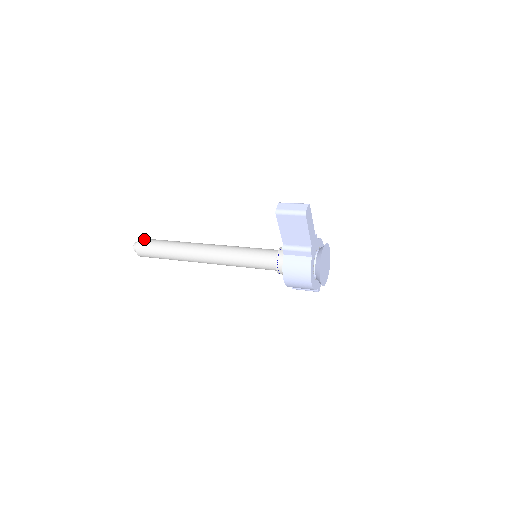
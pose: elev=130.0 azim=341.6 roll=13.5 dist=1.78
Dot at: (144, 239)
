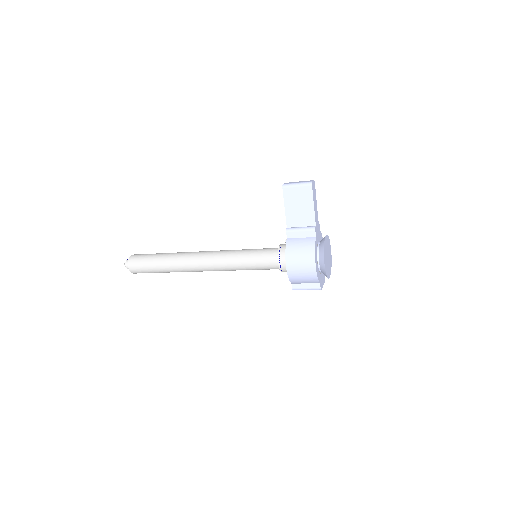
Dot at: (139, 254)
